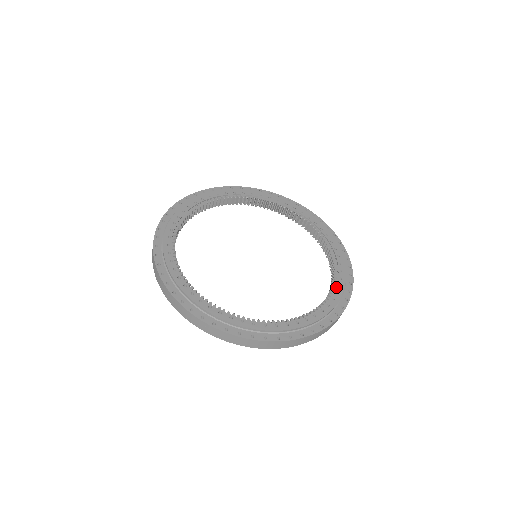
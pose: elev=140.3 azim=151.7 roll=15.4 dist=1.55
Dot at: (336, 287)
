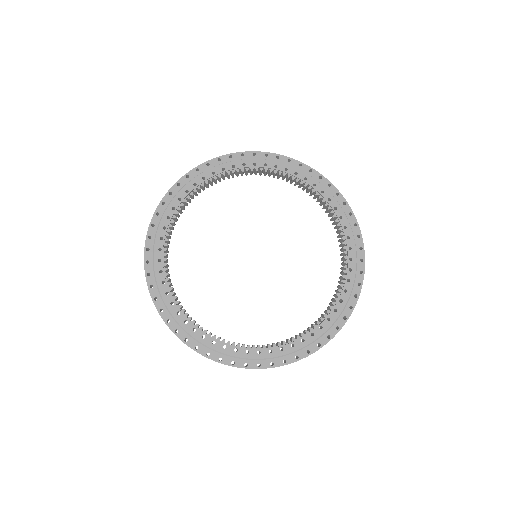
Dot at: (297, 340)
